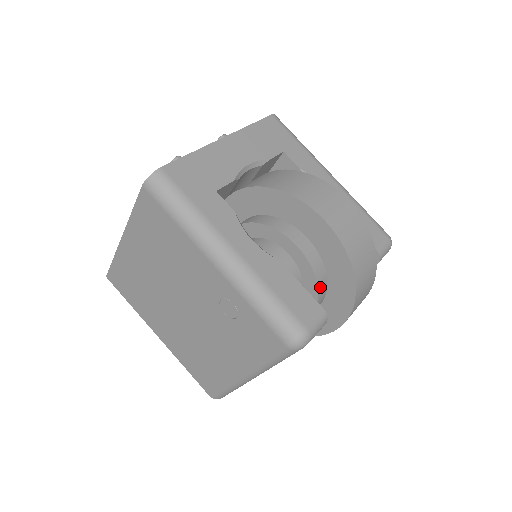
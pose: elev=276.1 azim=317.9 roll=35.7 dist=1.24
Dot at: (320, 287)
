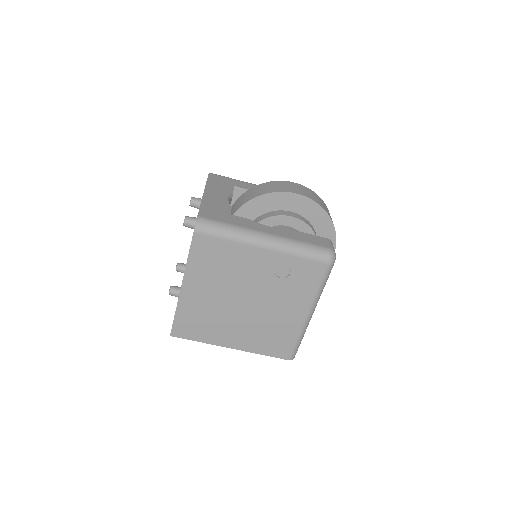
Dot at: (315, 233)
